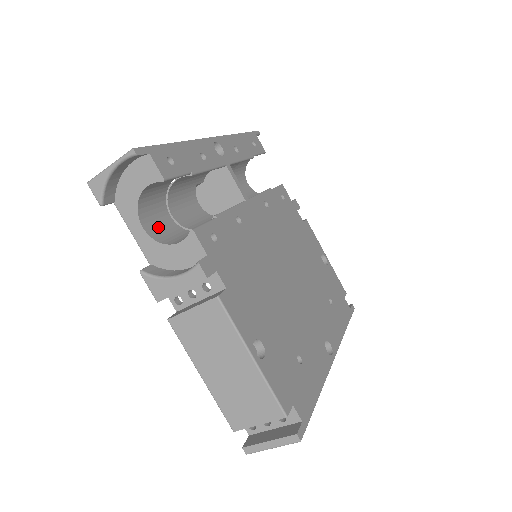
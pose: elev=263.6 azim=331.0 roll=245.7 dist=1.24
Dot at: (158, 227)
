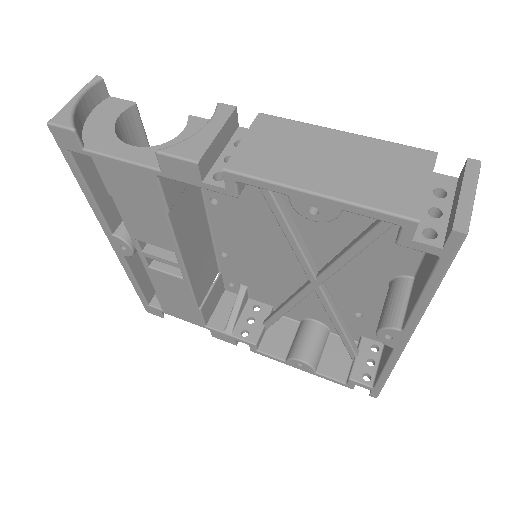
Dot at: occluded
